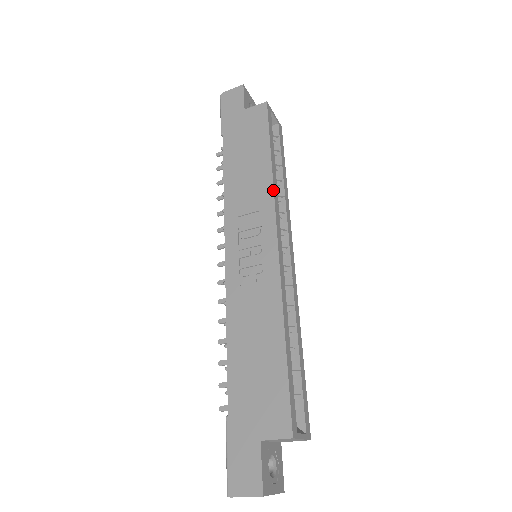
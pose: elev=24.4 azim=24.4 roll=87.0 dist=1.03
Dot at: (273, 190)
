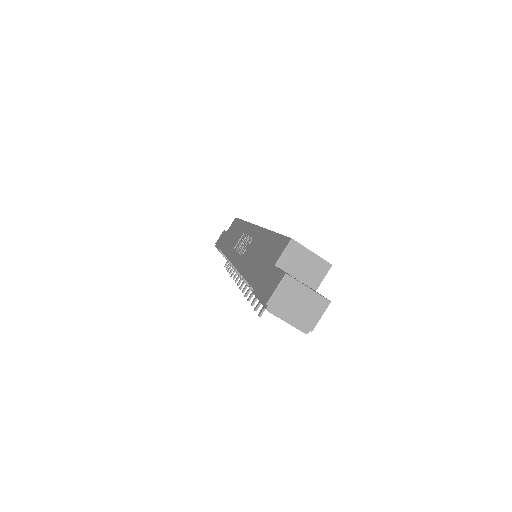
Dot at: (247, 222)
